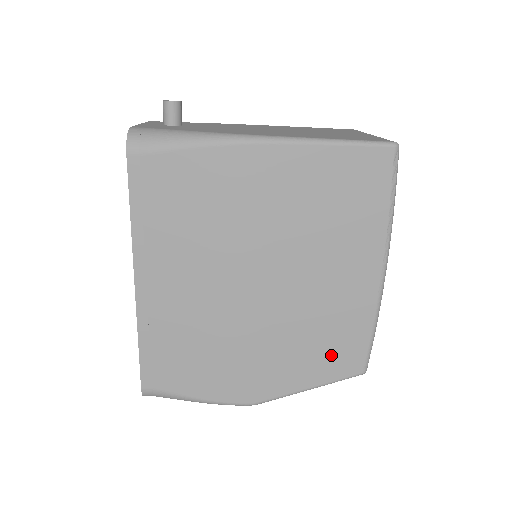
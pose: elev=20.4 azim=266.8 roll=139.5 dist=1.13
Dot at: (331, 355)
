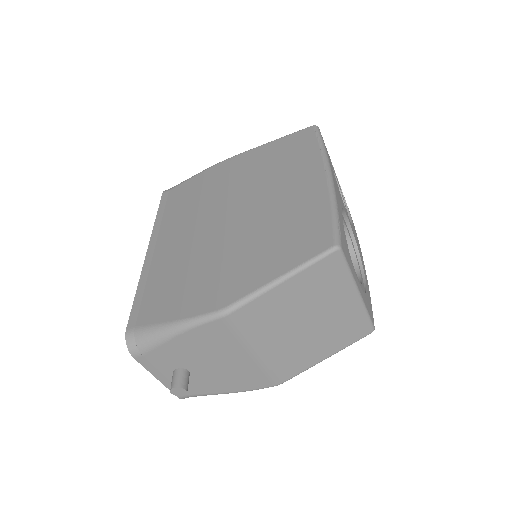
Dot at: (297, 241)
